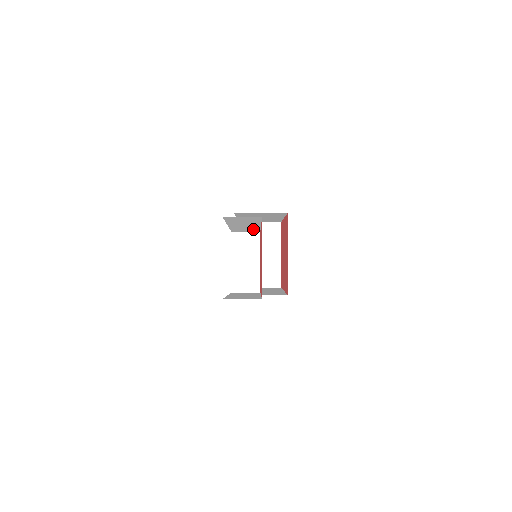
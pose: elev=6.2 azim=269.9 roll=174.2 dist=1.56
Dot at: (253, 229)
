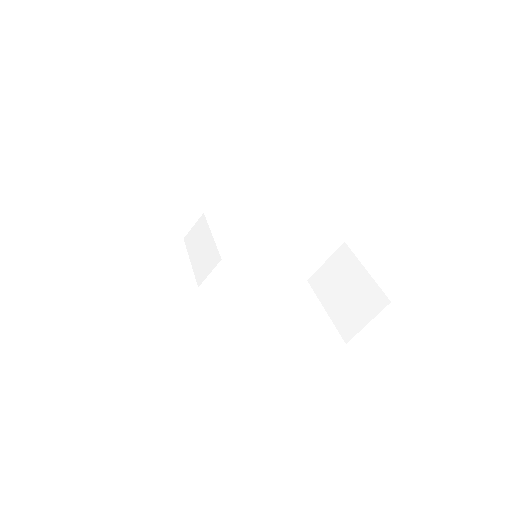
Dot at: (173, 206)
